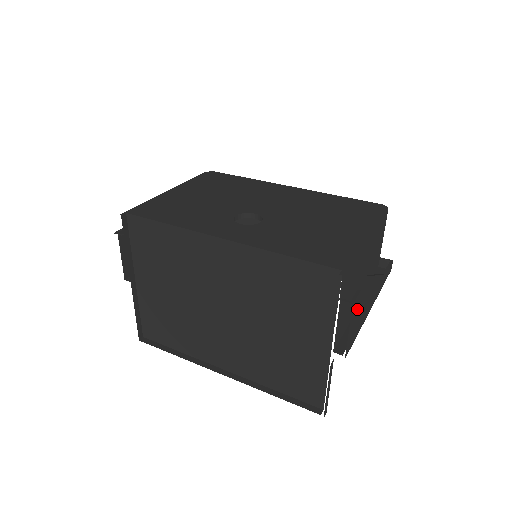
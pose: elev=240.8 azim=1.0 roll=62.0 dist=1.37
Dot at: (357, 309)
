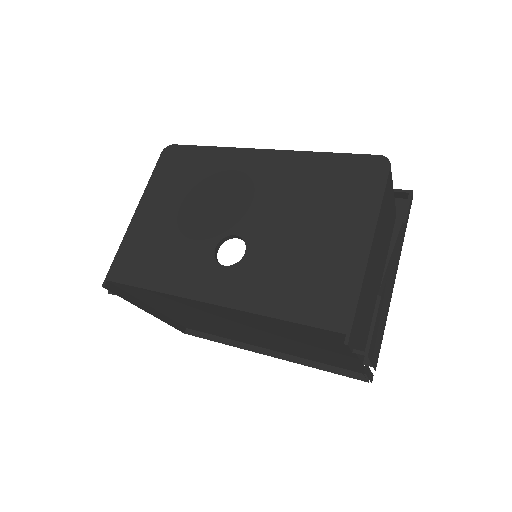
Dot at: (375, 336)
